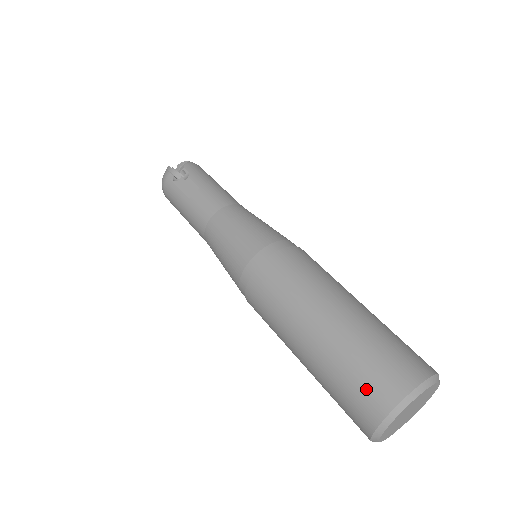
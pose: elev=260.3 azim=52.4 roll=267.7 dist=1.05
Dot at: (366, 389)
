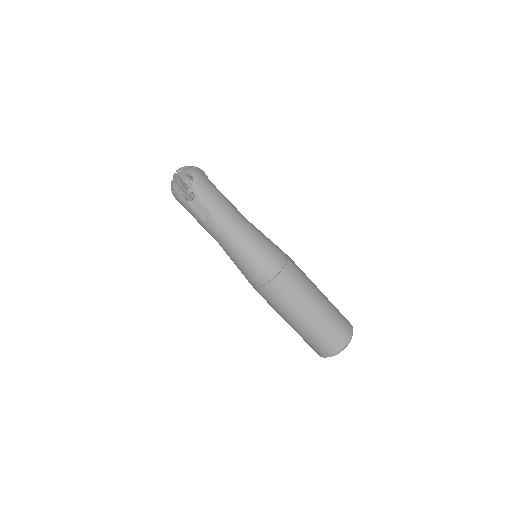
Dot at: (320, 348)
